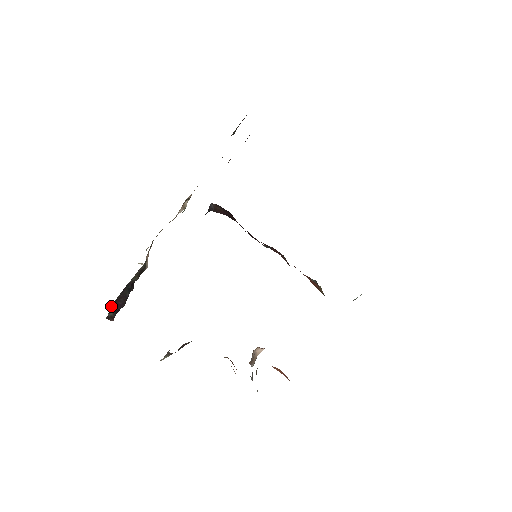
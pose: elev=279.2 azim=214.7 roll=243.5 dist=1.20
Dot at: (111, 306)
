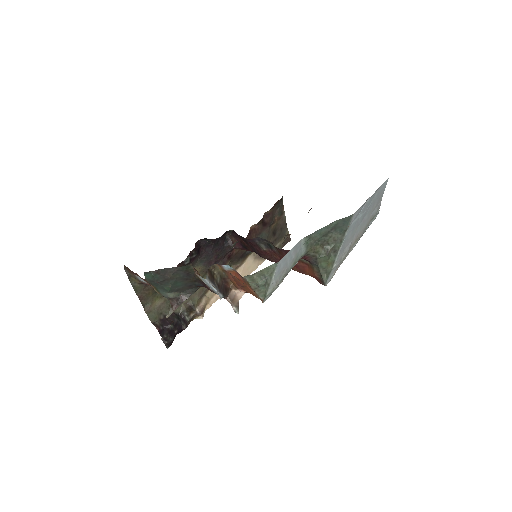
Dot at: (156, 311)
